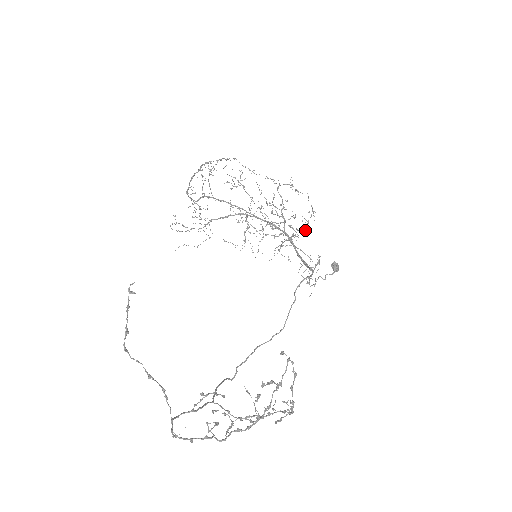
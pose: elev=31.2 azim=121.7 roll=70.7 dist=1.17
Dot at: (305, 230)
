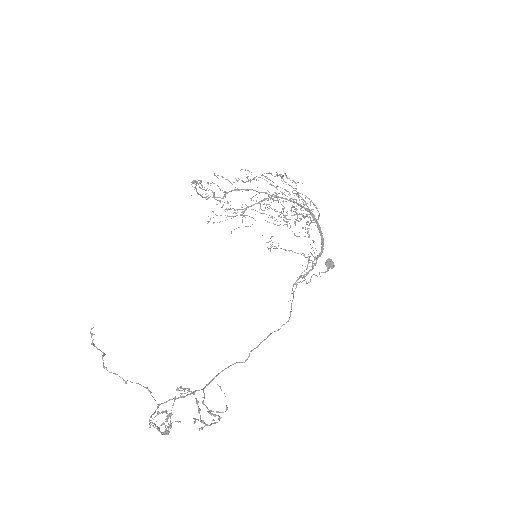
Dot at: (318, 216)
